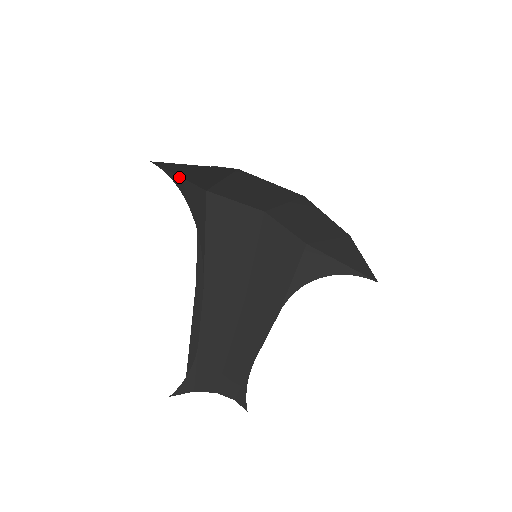
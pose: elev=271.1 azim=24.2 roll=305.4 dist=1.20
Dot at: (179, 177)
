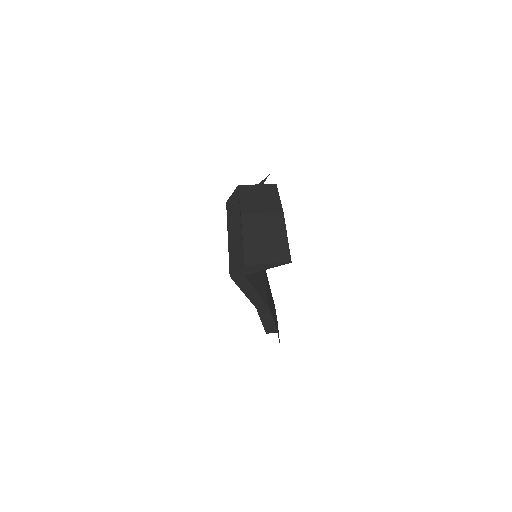
Dot at: occluded
